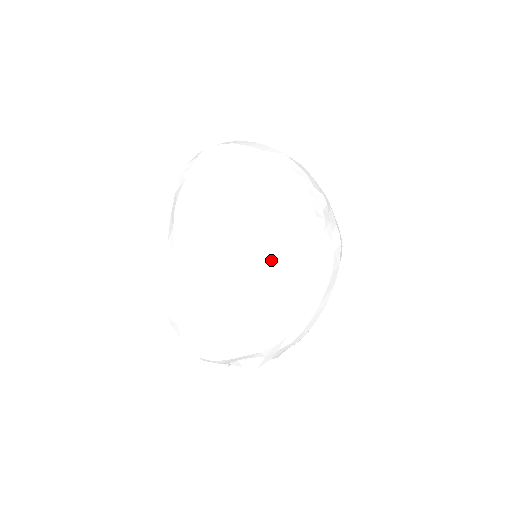
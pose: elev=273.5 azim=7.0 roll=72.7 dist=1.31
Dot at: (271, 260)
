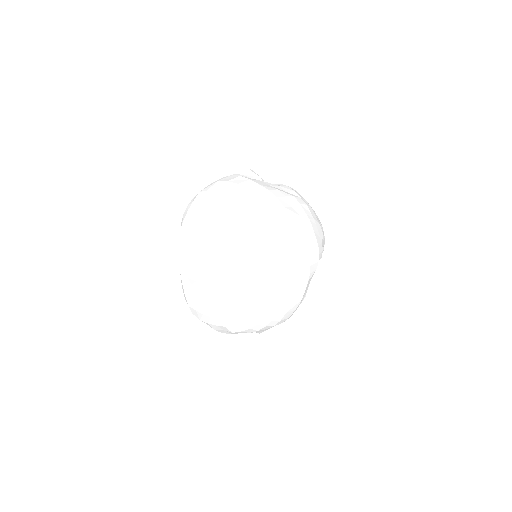
Dot at: (238, 288)
